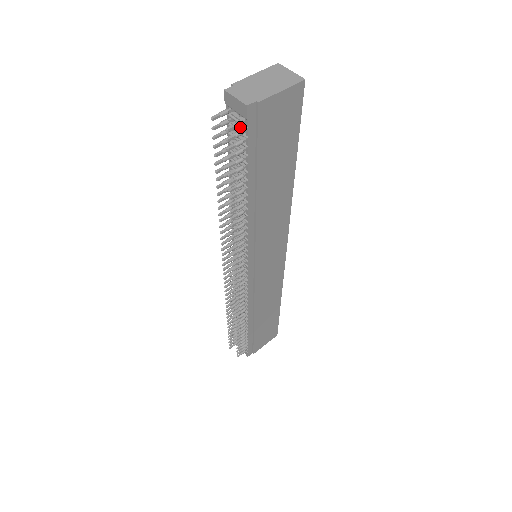
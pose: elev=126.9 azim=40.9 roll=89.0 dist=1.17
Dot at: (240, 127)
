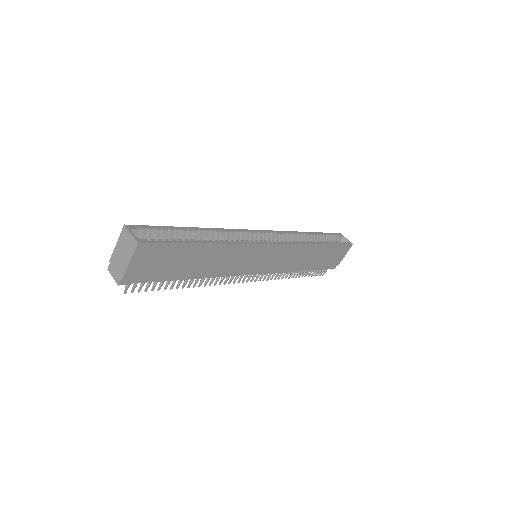
Dot at: occluded
